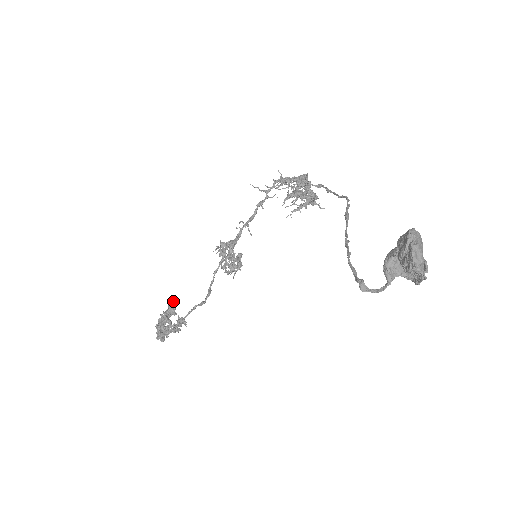
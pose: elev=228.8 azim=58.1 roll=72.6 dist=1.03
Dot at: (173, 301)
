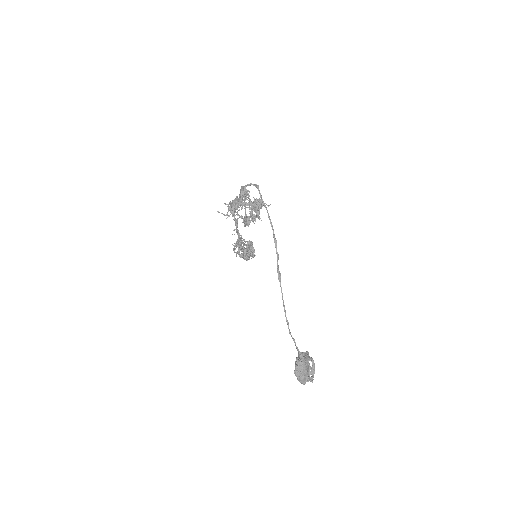
Dot at: occluded
